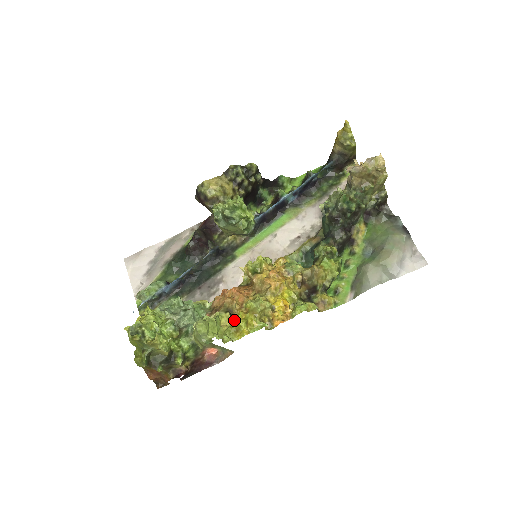
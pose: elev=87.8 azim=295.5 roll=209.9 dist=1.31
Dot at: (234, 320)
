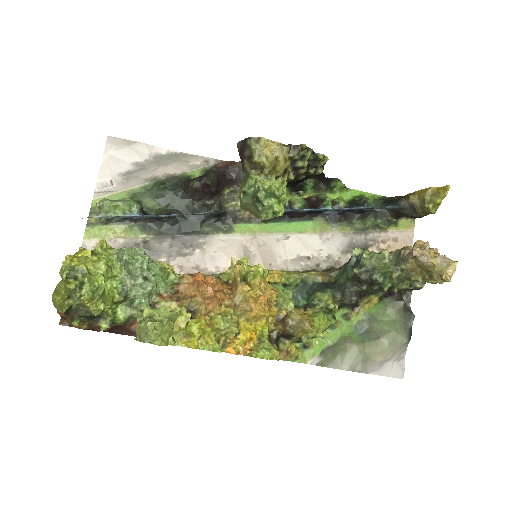
Dot at: (191, 324)
